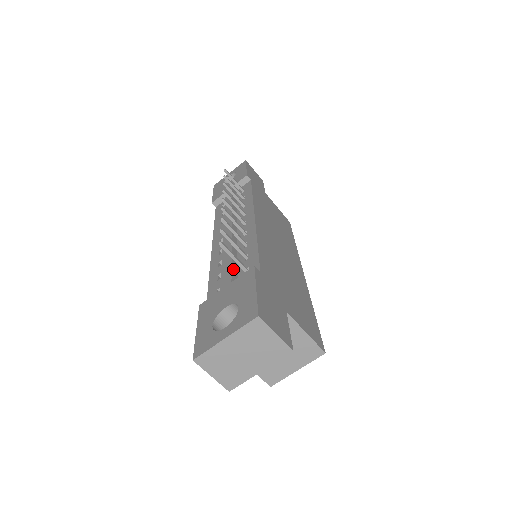
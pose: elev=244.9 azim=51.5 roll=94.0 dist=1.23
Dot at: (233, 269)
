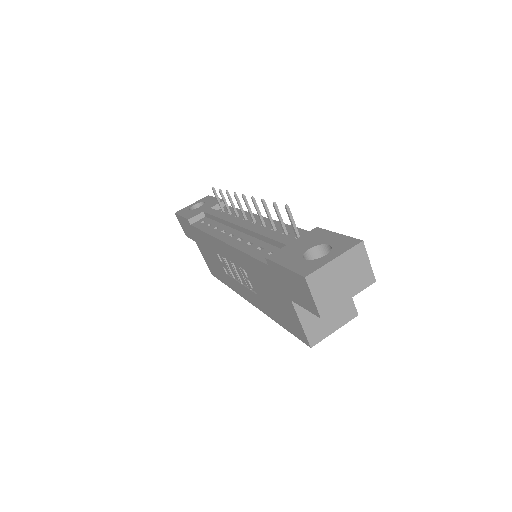
Dot at: (284, 236)
